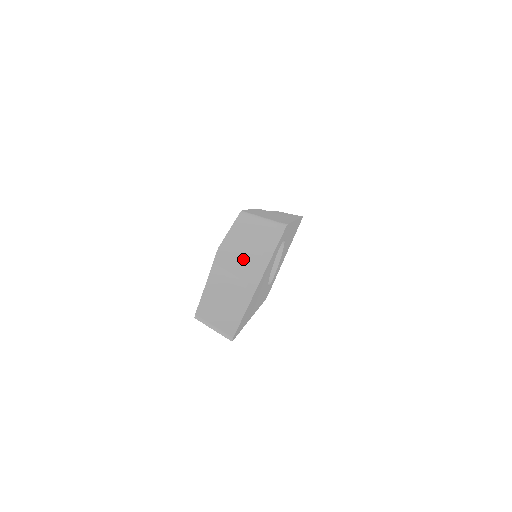
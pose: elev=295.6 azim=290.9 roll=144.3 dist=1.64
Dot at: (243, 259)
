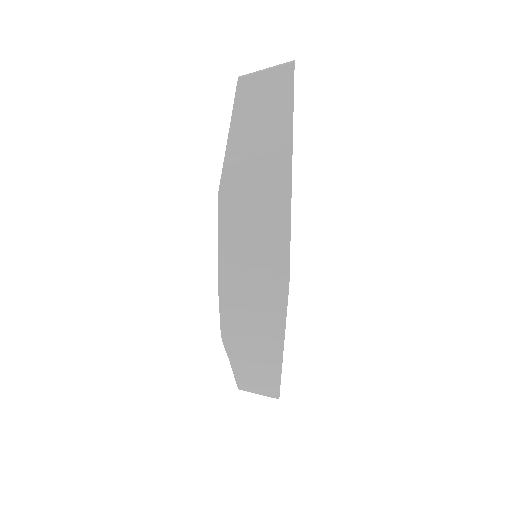
Dot at: (254, 340)
